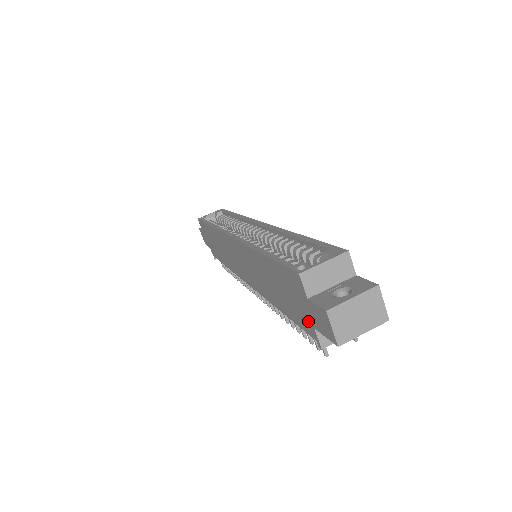
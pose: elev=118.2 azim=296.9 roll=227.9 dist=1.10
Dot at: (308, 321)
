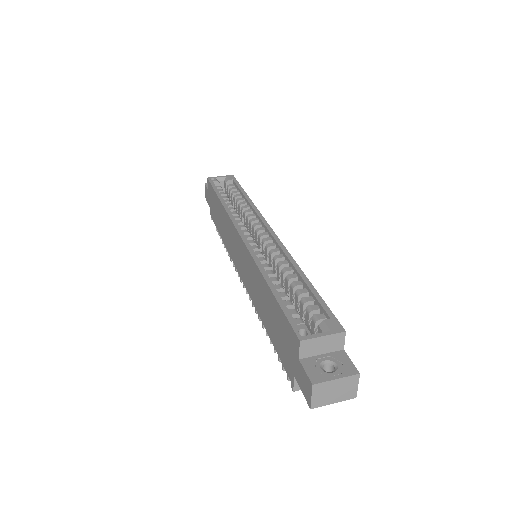
Dot at: (291, 367)
